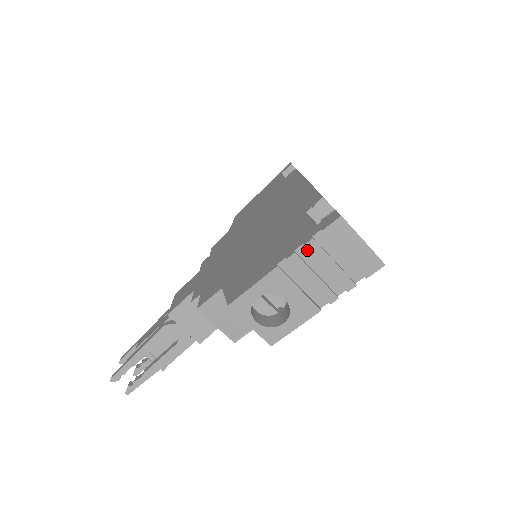
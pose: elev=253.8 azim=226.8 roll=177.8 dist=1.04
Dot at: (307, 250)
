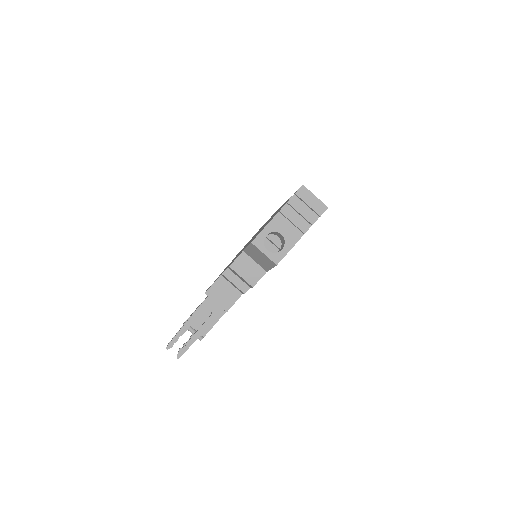
Dot at: (289, 206)
